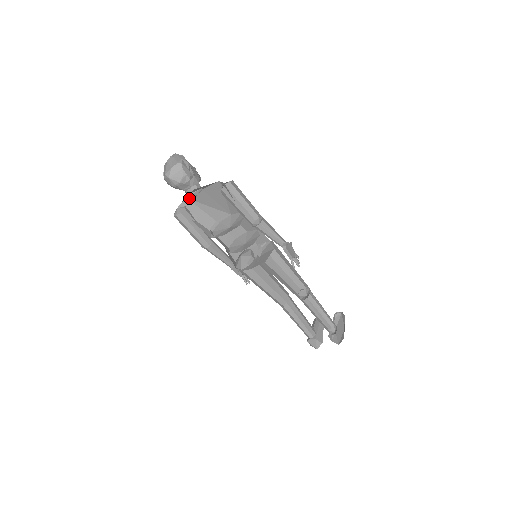
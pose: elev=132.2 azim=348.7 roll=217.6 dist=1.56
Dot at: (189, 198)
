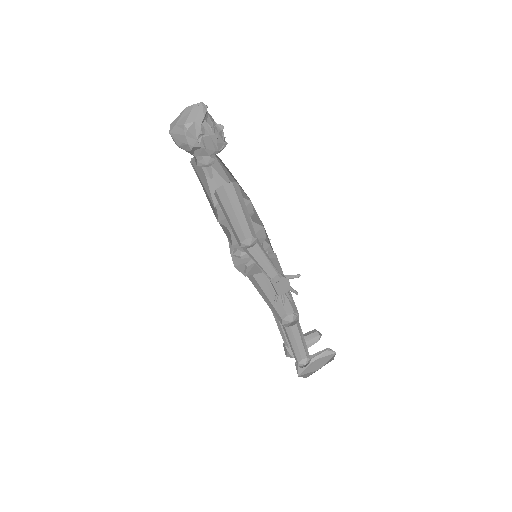
Dot at: occluded
